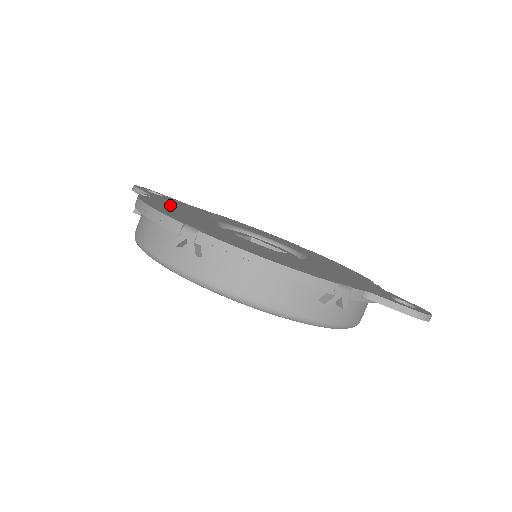
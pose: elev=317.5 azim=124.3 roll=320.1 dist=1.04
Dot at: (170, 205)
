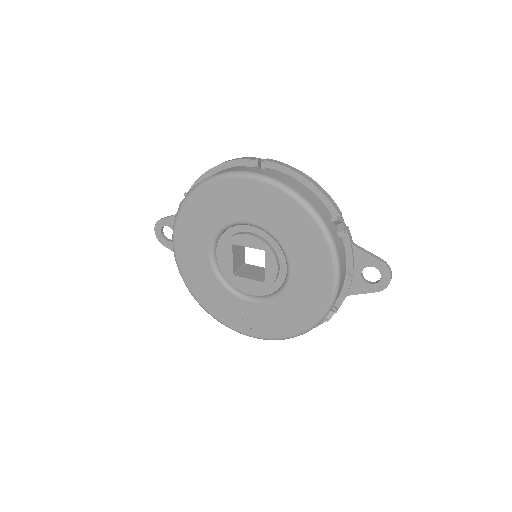
Dot at: occluded
